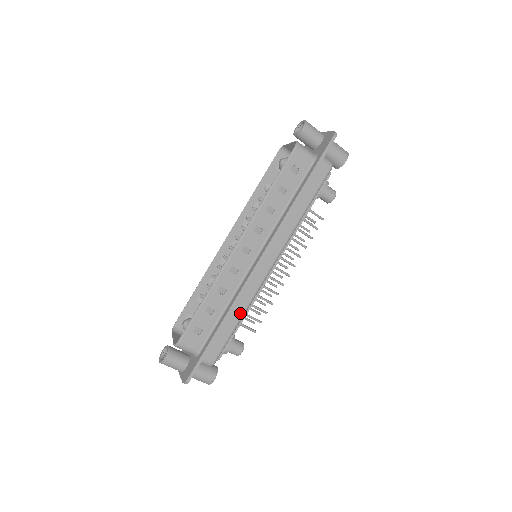
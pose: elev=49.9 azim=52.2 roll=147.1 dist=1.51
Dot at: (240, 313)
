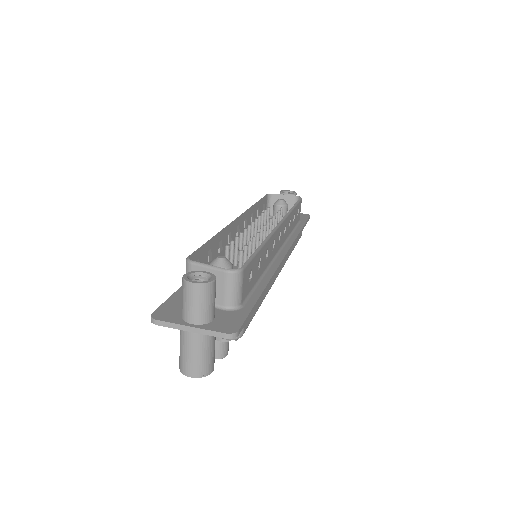
Dot at: (265, 294)
